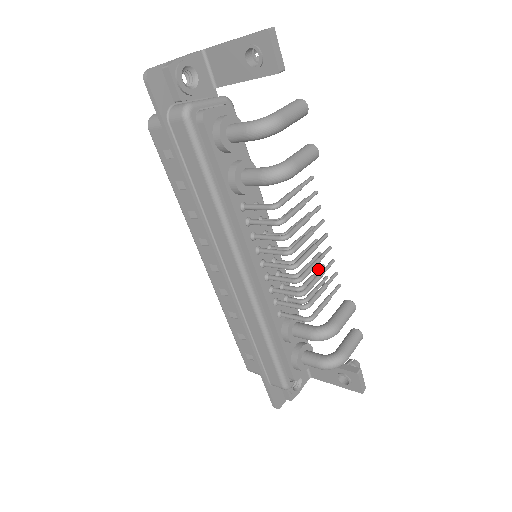
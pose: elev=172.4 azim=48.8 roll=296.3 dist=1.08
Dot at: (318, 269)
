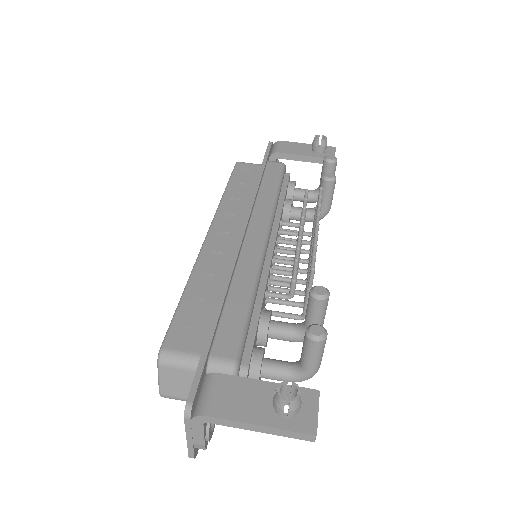
Dot at: occluded
